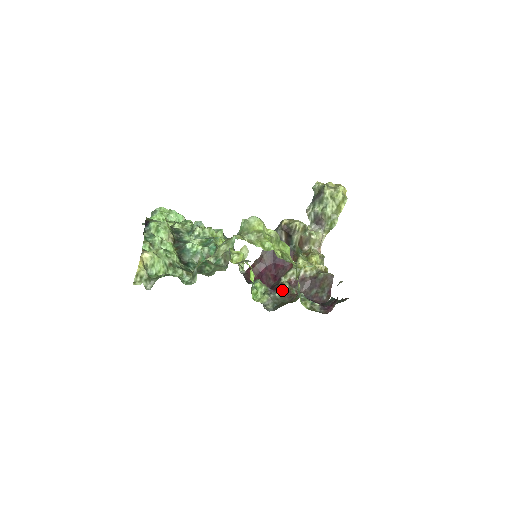
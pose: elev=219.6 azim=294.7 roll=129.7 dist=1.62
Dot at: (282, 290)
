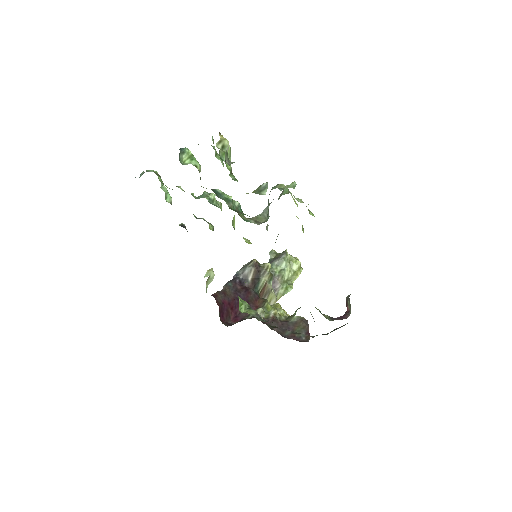
Dot at: occluded
